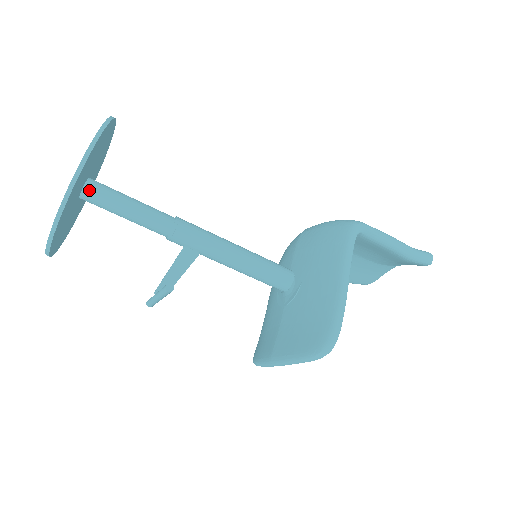
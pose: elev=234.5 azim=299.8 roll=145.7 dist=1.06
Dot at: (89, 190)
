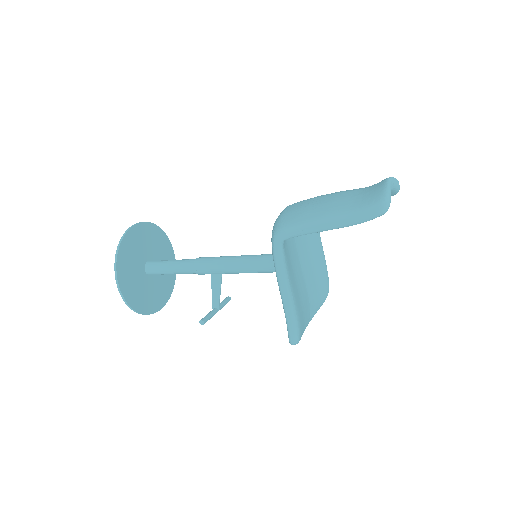
Dot at: (149, 272)
